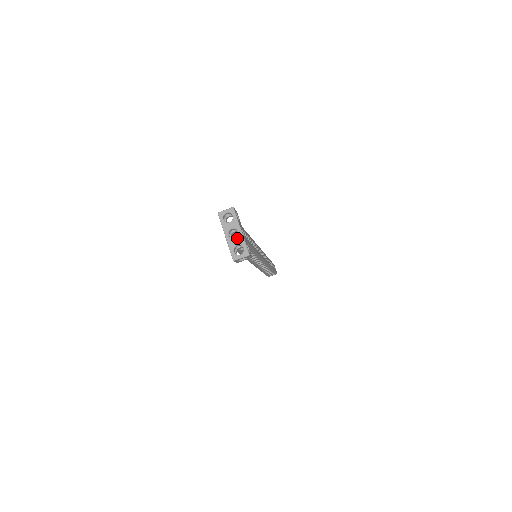
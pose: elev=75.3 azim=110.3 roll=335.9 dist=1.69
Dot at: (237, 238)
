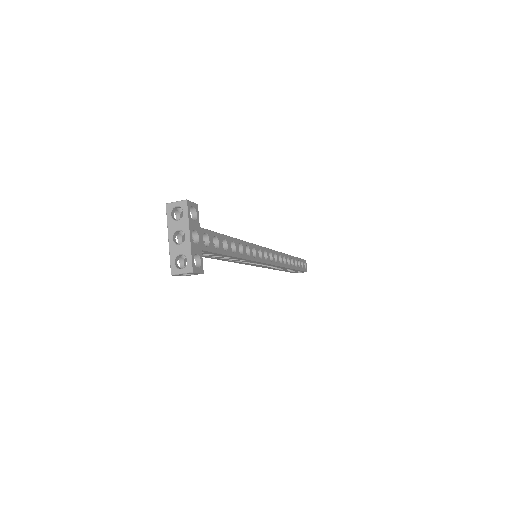
Dot at: (182, 245)
